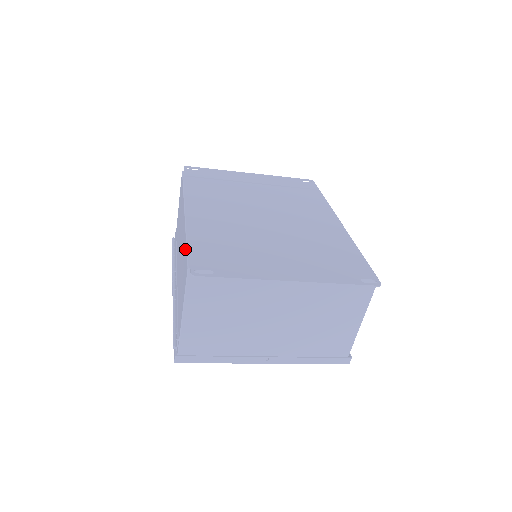
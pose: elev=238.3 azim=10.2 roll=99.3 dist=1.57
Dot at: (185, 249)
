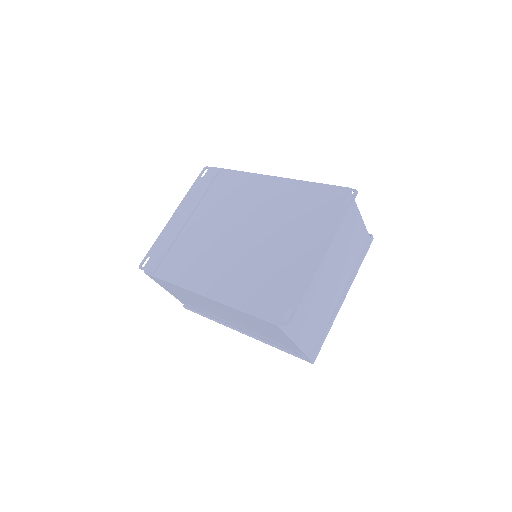
Dot at: (249, 316)
